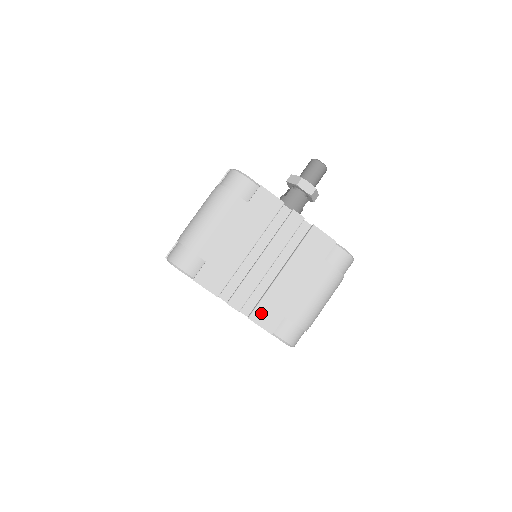
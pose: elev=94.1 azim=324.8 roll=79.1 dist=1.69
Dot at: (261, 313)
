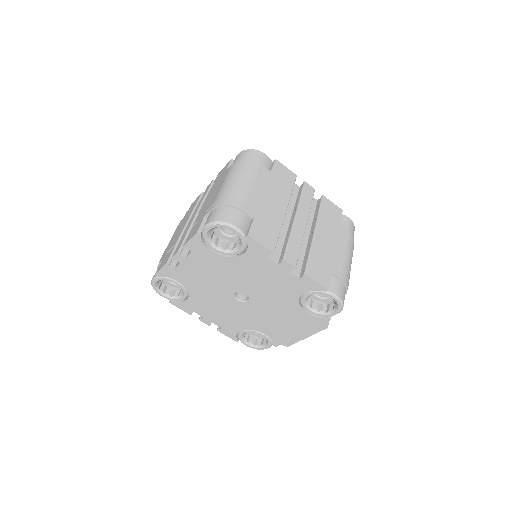
Dot at: (313, 269)
